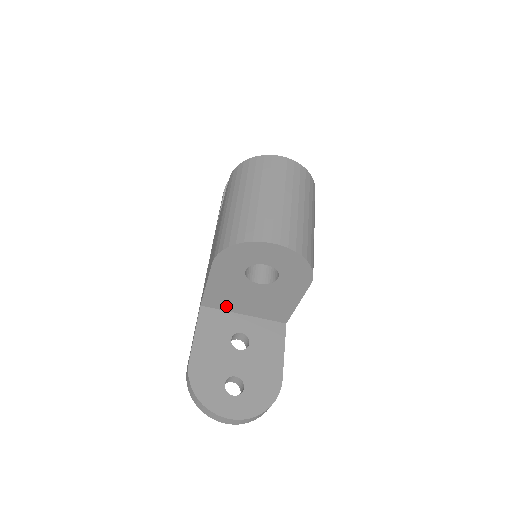
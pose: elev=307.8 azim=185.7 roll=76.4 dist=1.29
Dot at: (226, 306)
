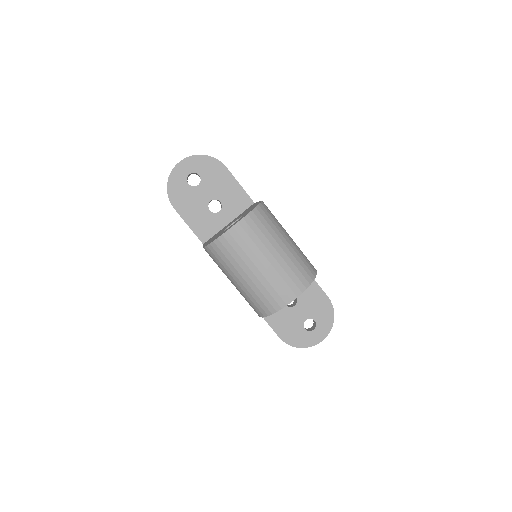
Dot at: occluded
